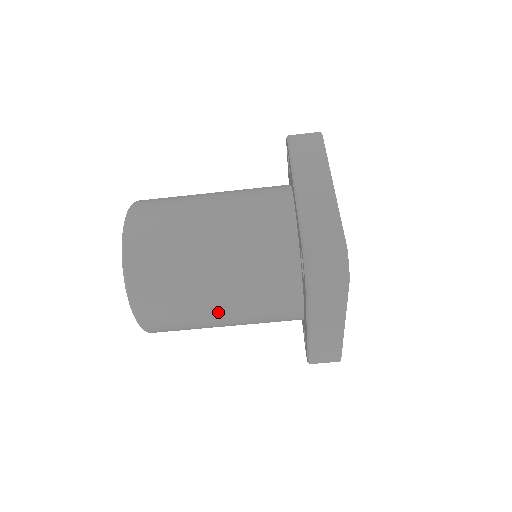
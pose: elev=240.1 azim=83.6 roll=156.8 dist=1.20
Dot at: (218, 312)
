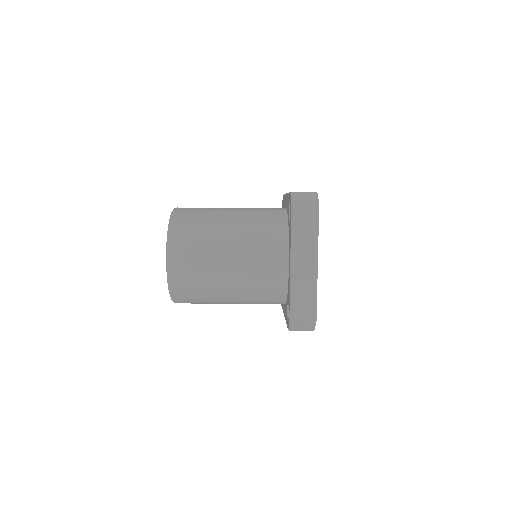
Dot at: occluded
